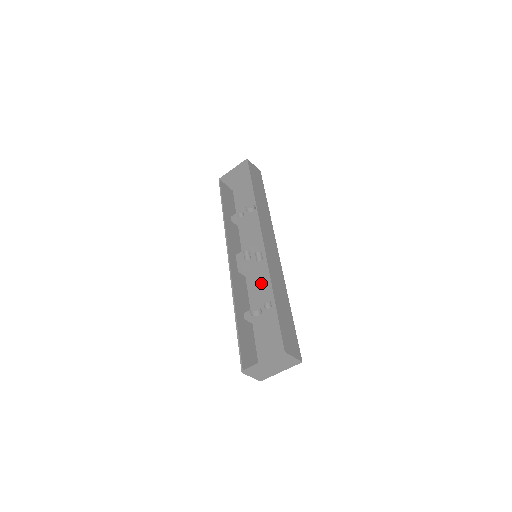
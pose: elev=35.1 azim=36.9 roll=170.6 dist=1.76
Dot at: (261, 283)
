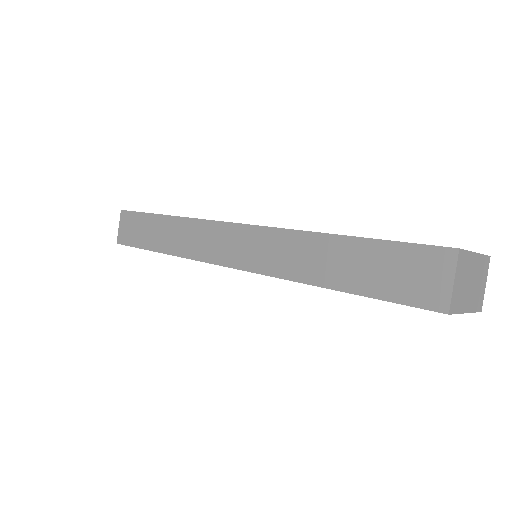
Dot at: occluded
